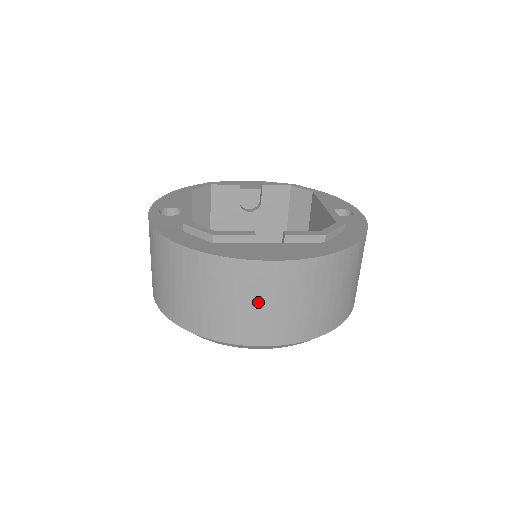
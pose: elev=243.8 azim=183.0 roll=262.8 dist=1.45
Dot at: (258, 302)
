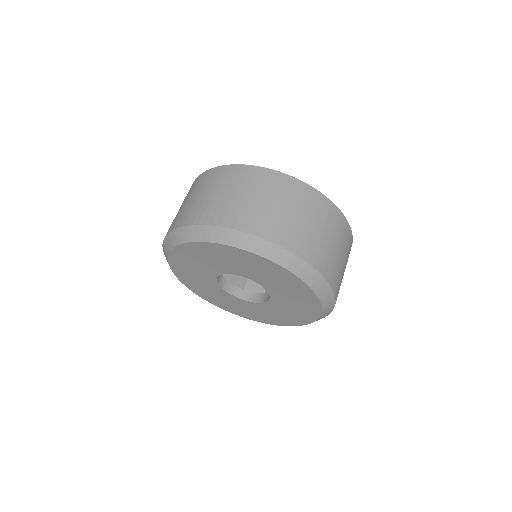
Dot at: (318, 226)
